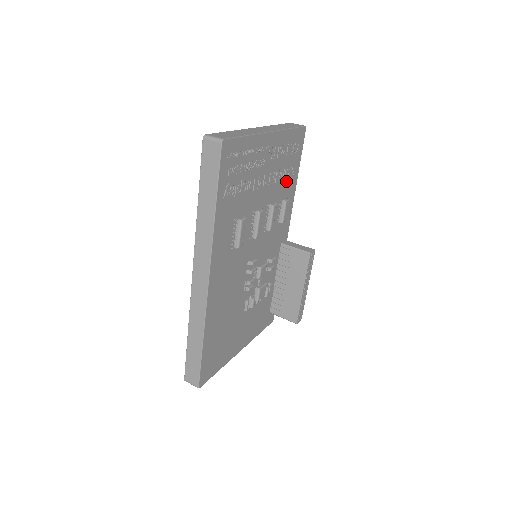
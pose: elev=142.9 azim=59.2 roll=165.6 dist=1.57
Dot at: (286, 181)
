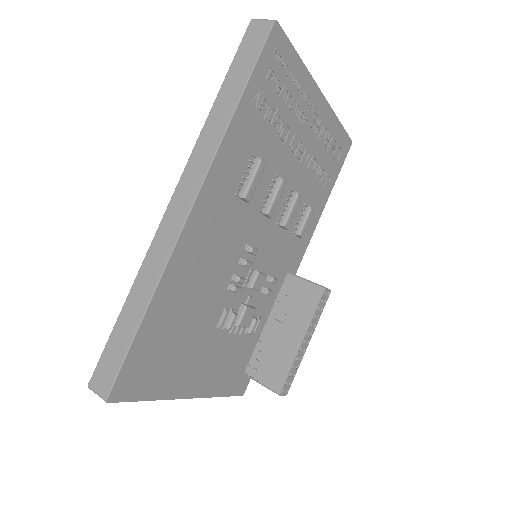
Dot at: (317, 186)
